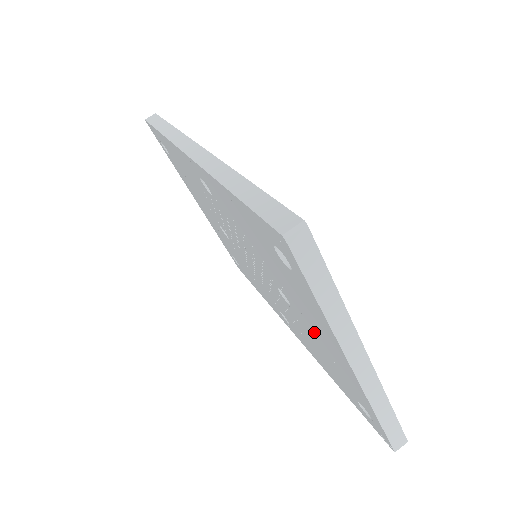
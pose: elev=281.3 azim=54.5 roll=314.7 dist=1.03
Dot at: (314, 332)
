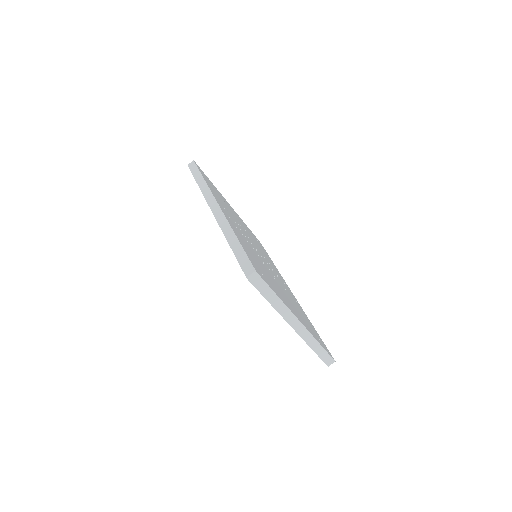
Dot at: occluded
